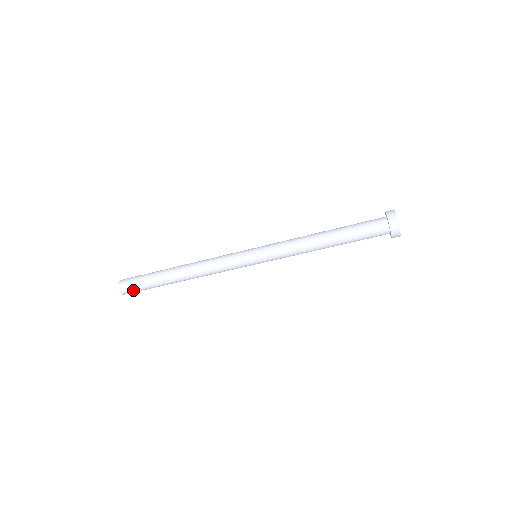
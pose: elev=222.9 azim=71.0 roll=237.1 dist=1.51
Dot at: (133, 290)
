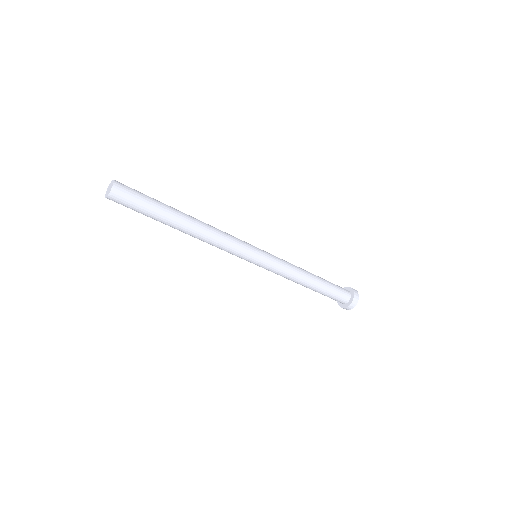
Dot at: (125, 203)
